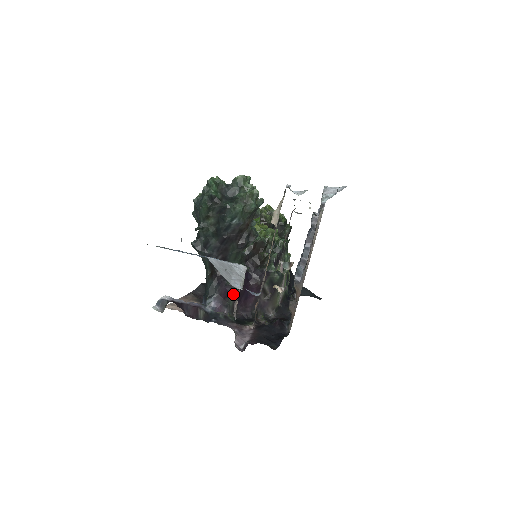
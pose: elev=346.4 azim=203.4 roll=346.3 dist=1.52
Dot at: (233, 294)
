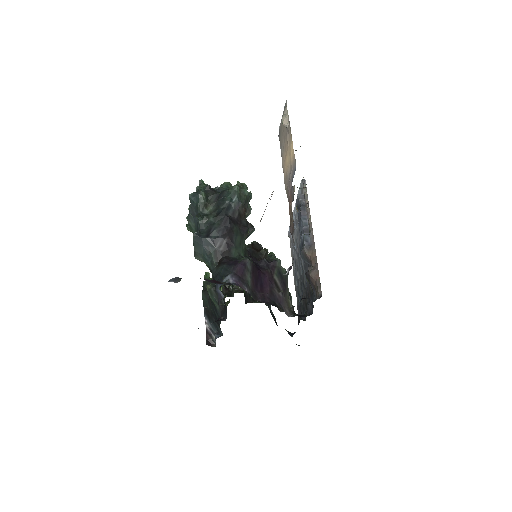
Dot at: (249, 272)
